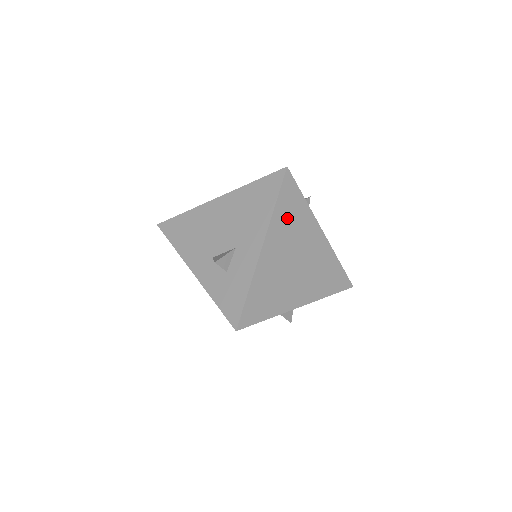
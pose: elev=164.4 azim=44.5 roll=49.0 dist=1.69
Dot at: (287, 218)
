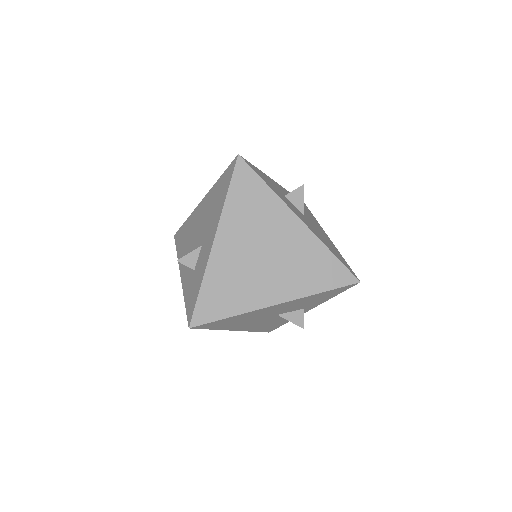
Dot at: (245, 208)
